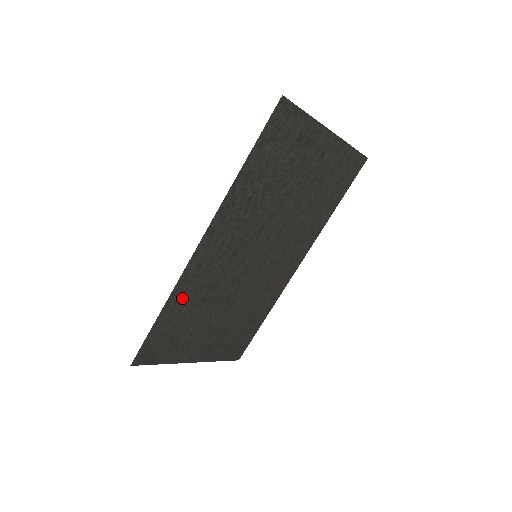
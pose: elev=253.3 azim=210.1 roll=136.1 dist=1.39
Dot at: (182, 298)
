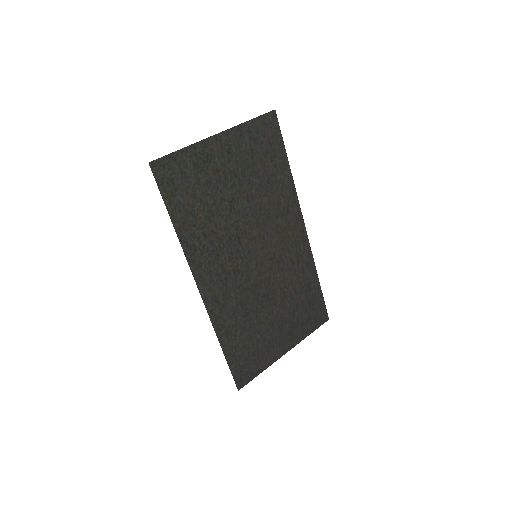
Dot at: (228, 328)
